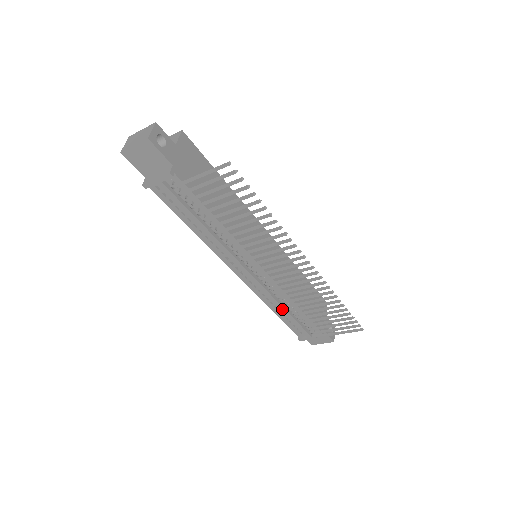
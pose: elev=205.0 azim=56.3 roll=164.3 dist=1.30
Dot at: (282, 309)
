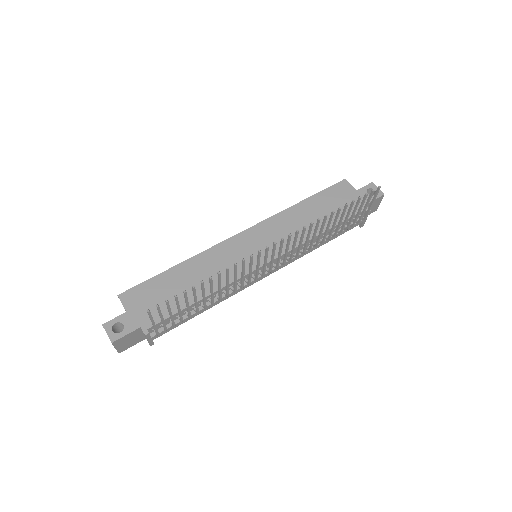
Dot at: (318, 246)
